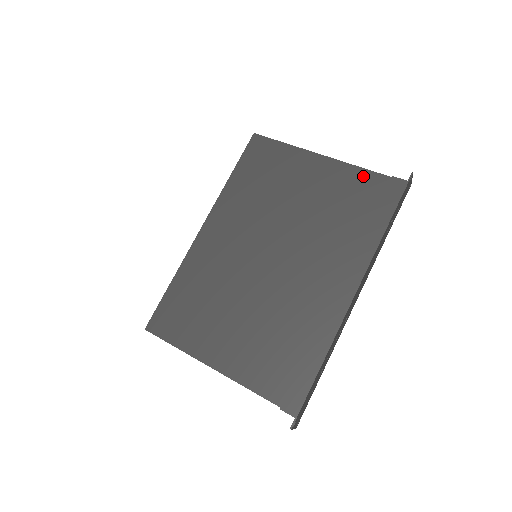
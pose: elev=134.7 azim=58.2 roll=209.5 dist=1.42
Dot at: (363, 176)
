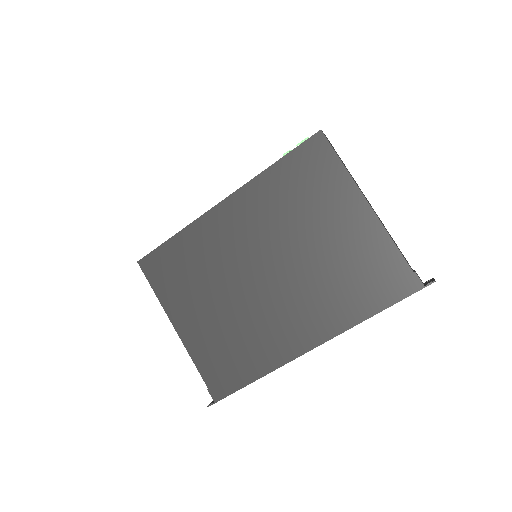
Dot at: (390, 253)
